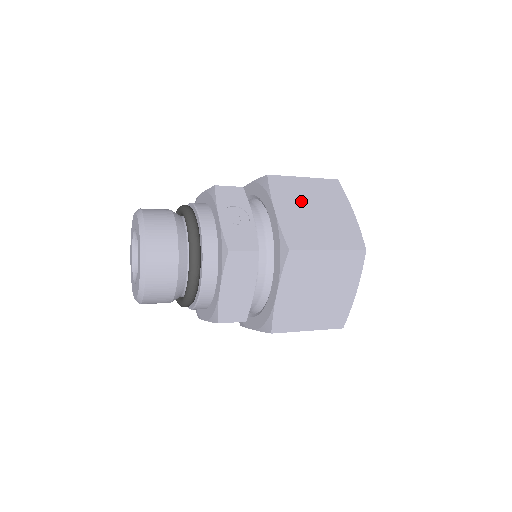
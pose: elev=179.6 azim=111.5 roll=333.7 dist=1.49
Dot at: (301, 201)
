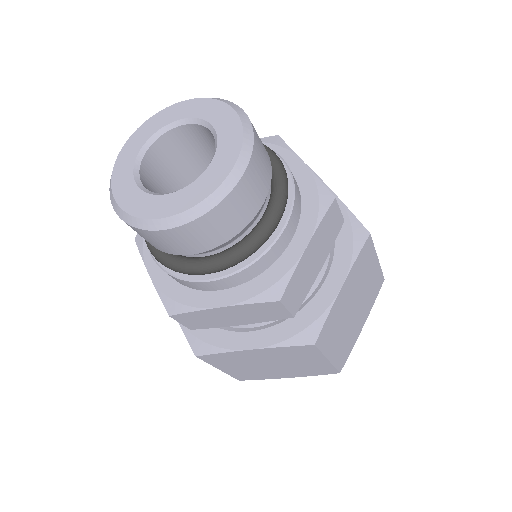
Dot at: occluded
